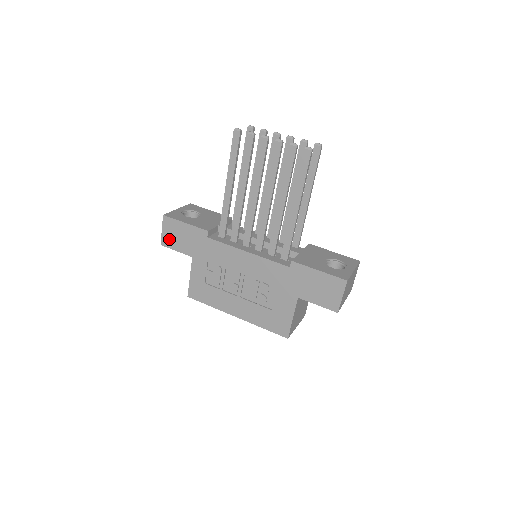
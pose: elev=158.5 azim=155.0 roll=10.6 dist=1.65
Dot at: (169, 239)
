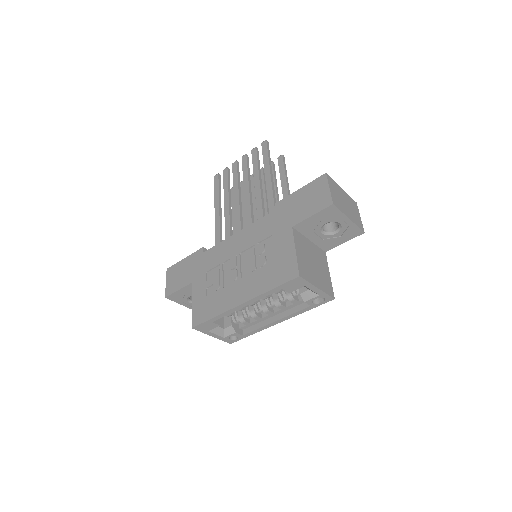
Dot at: (172, 285)
